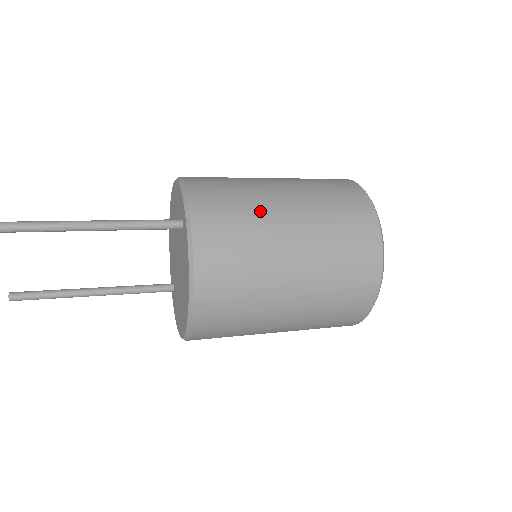
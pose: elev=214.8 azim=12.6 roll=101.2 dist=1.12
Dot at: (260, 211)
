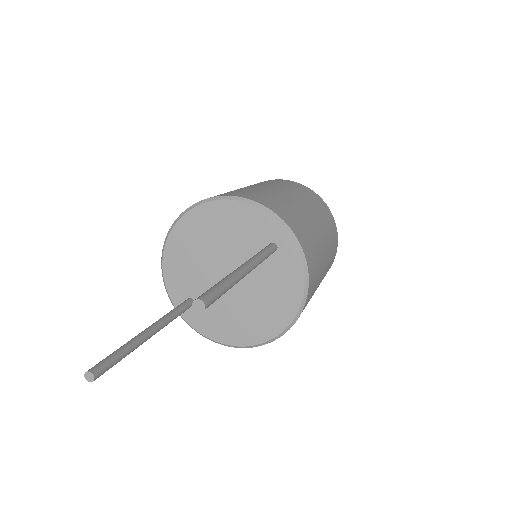
Dot at: (311, 226)
